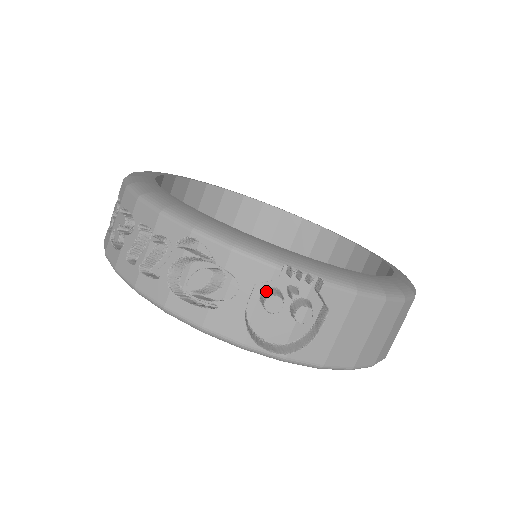
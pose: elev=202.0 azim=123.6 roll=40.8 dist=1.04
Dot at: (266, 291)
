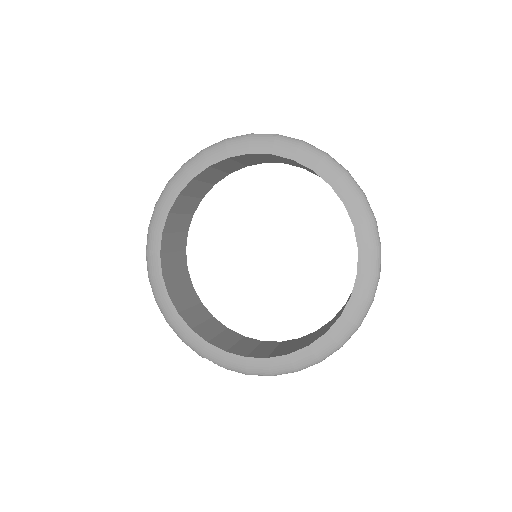
Dot at: occluded
